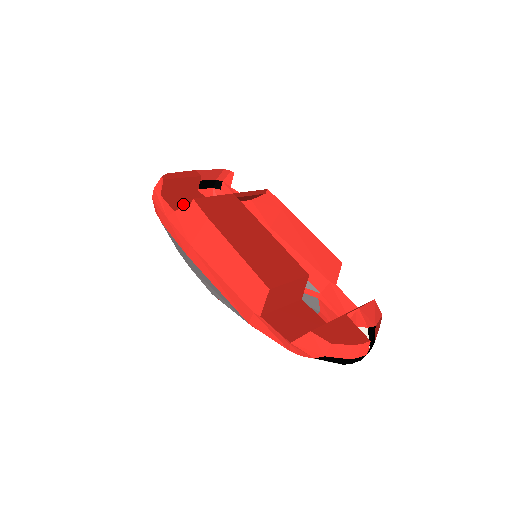
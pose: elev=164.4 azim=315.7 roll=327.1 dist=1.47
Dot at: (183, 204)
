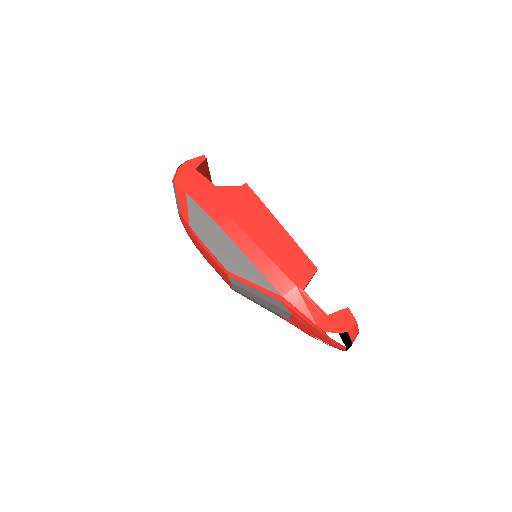
Dot at: occluded
